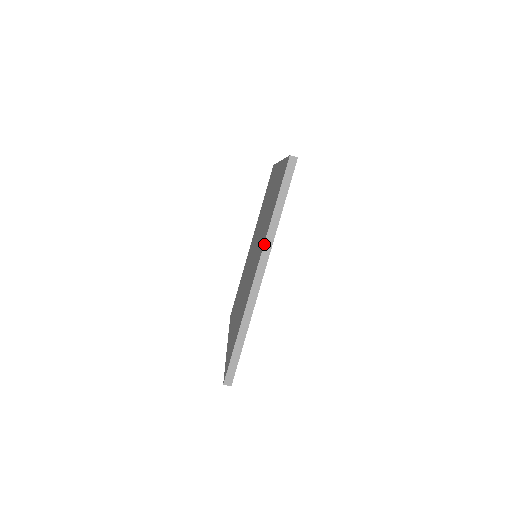
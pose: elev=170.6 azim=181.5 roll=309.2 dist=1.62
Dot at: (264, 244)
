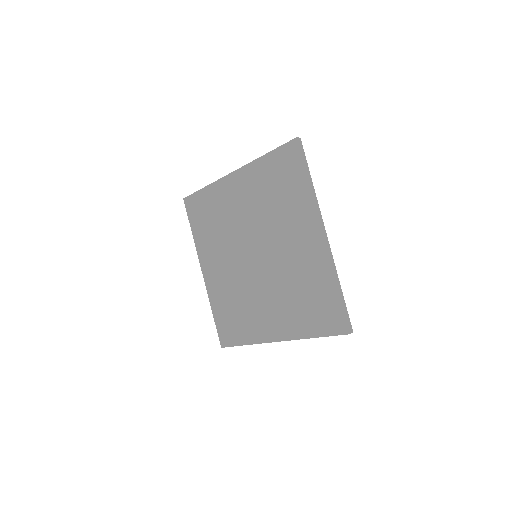
Dot at: (315, 209)
